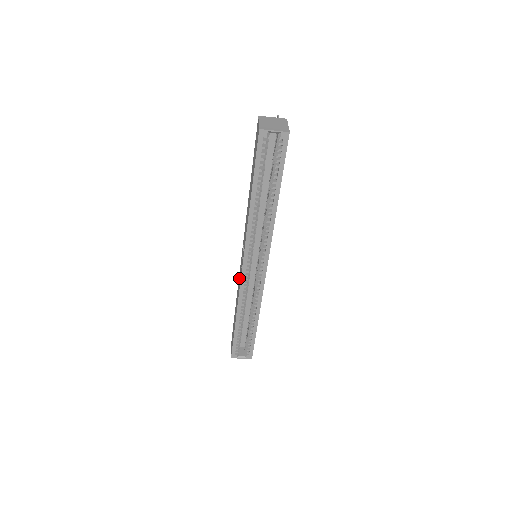
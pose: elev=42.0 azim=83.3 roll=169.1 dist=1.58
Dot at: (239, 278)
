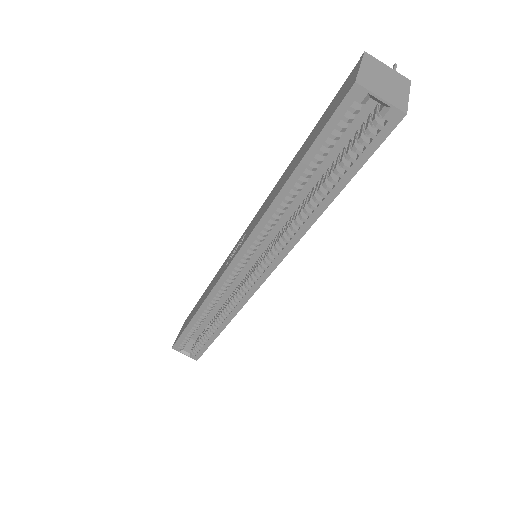
Dot at: (221, 269)
